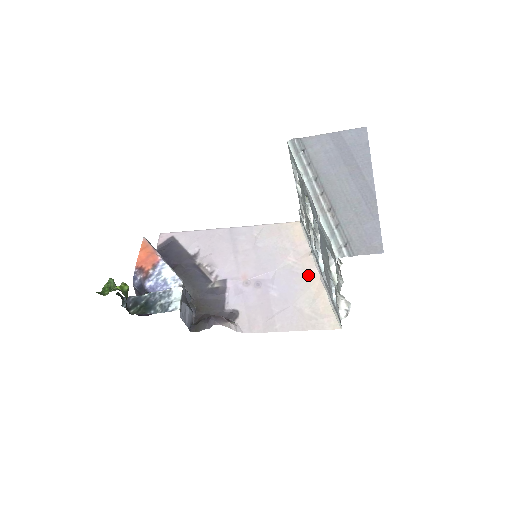
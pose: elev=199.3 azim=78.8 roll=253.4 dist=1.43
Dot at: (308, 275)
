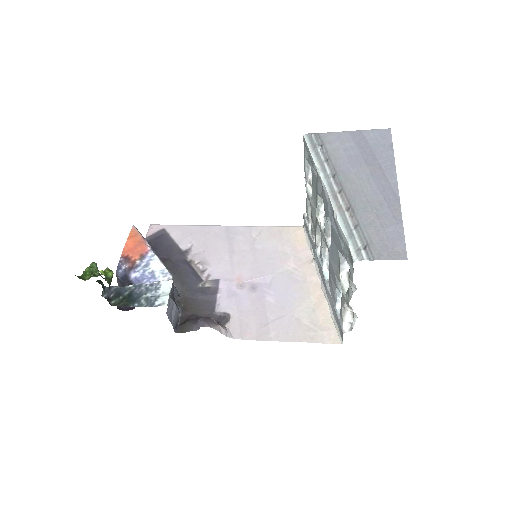
Dot at: (309, 283)
